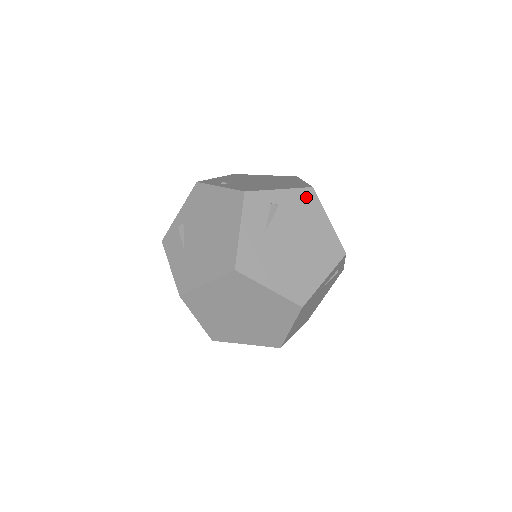
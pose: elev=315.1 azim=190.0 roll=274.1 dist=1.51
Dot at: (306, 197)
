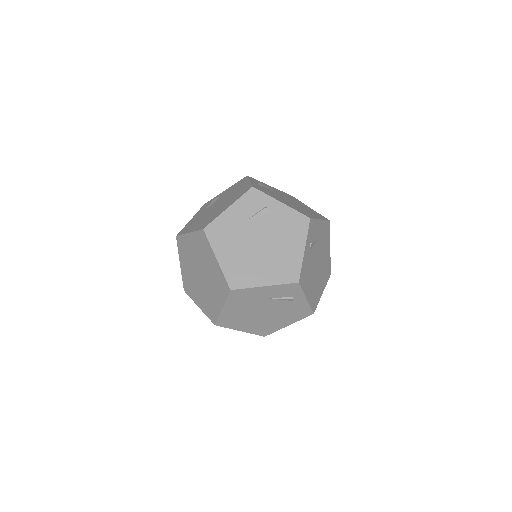
Dot at: (298, 221)
